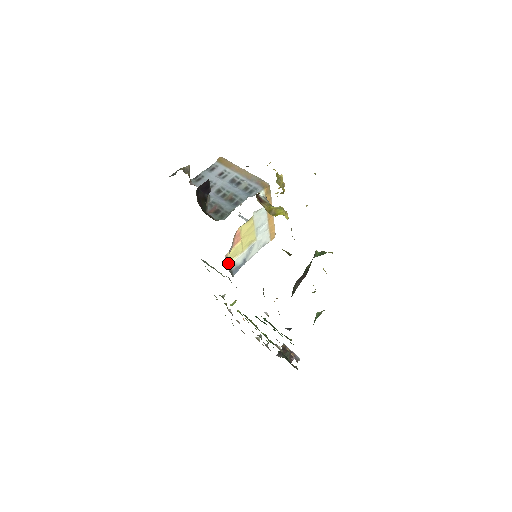
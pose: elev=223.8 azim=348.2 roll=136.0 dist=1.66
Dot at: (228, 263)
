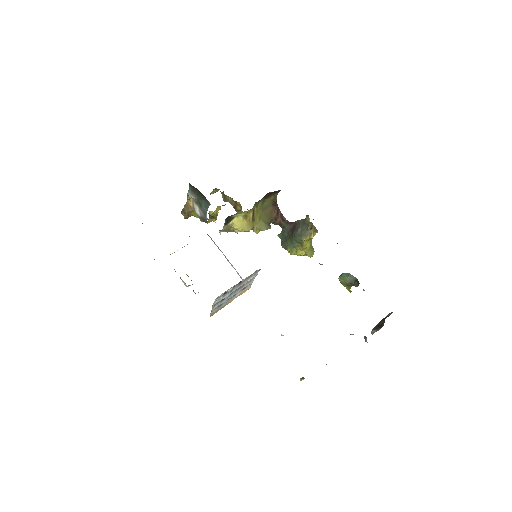
Dot at: occluded
